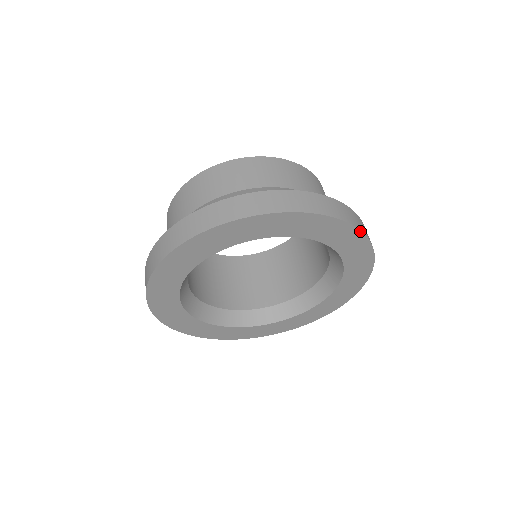
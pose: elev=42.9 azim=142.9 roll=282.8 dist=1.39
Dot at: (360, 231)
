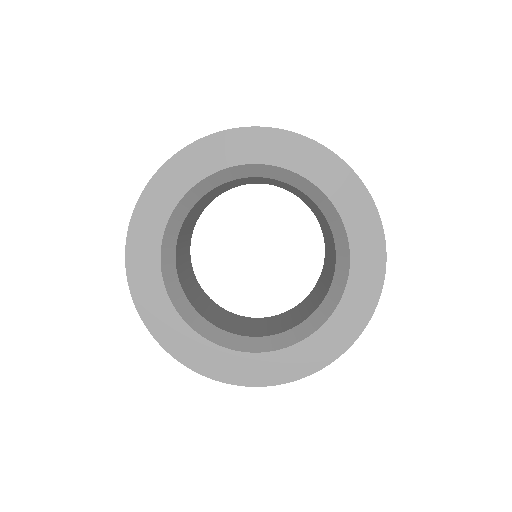
Dot at: (385, 270)
